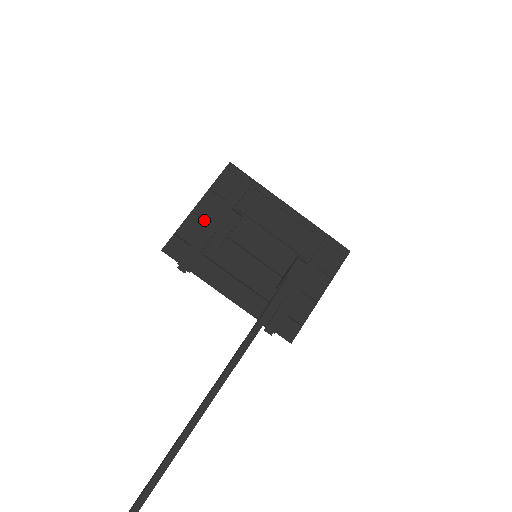
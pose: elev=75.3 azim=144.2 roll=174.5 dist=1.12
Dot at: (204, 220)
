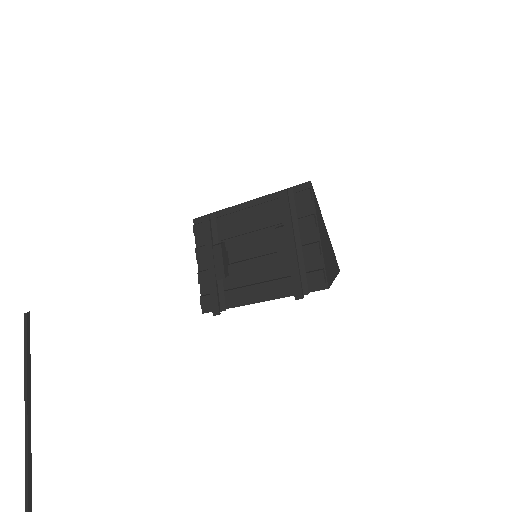
Dot at: occluded
